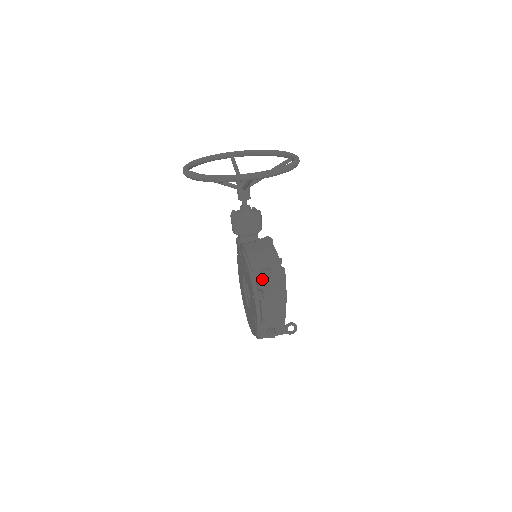
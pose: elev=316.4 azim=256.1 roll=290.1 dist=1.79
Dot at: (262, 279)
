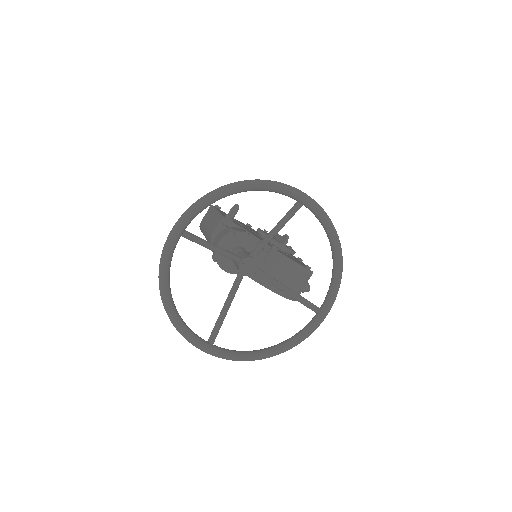
Dot at: occluded
